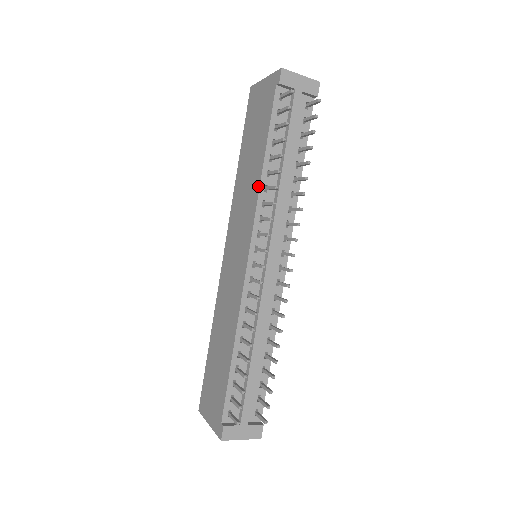
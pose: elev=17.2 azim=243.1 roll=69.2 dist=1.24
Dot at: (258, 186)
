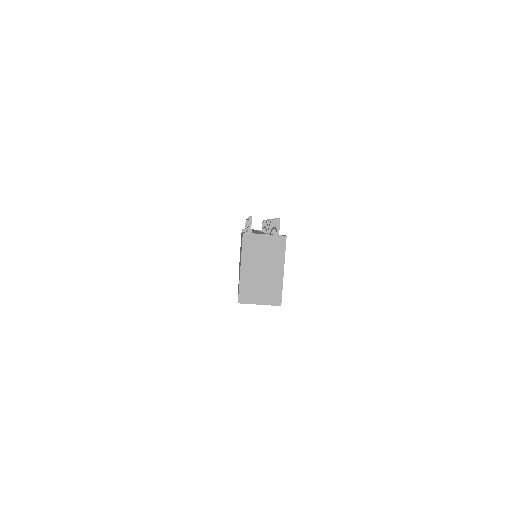
Dot at: occluded
